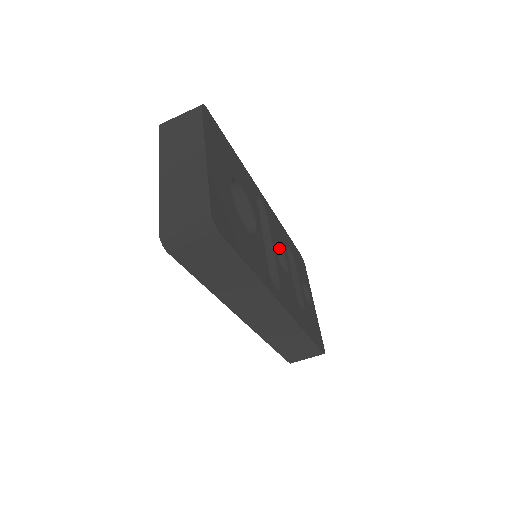
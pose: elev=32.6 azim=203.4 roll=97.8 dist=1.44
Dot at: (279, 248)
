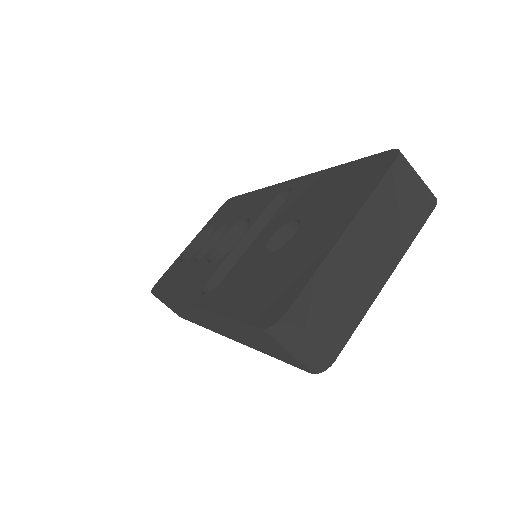
Dot at: occluded
